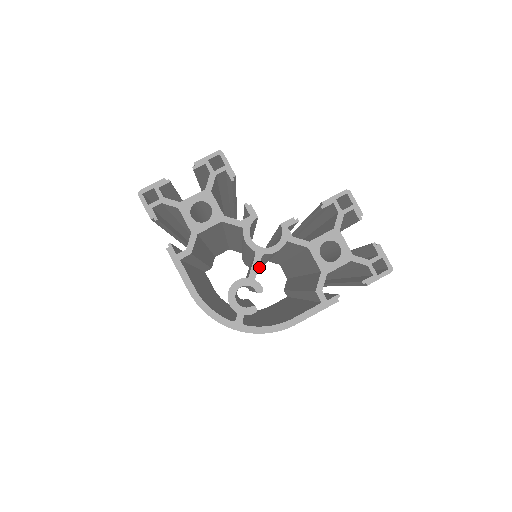
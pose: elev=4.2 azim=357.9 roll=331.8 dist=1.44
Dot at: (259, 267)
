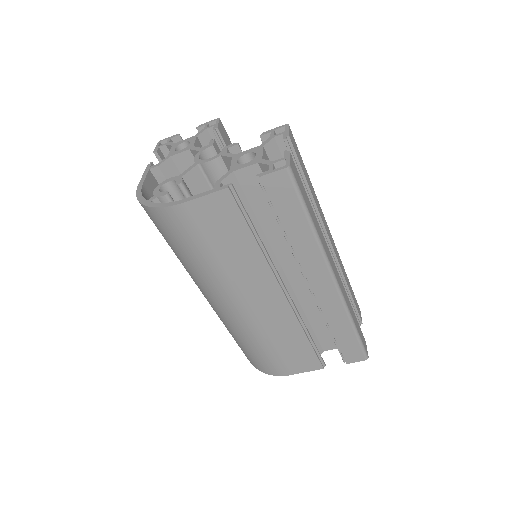
Dot at: occluded
